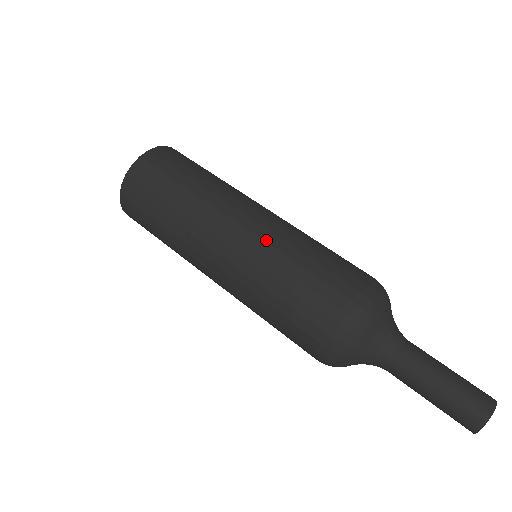
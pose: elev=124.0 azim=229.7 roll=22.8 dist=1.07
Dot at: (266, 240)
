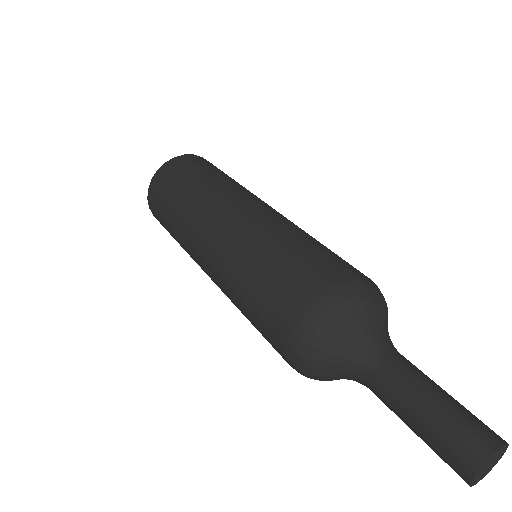
Dot at: (230, 252)
